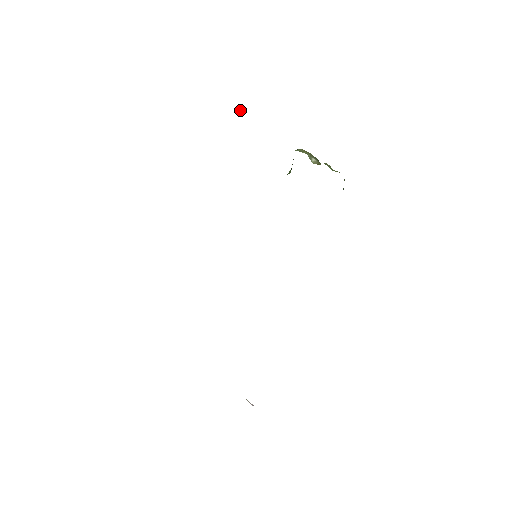
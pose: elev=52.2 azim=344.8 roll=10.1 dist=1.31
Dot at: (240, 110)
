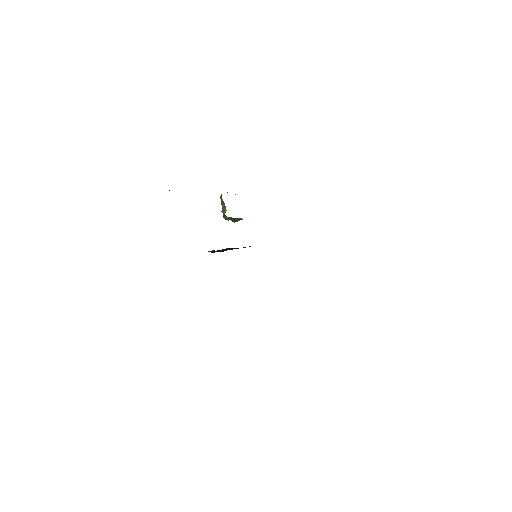
Dot at: occluded
